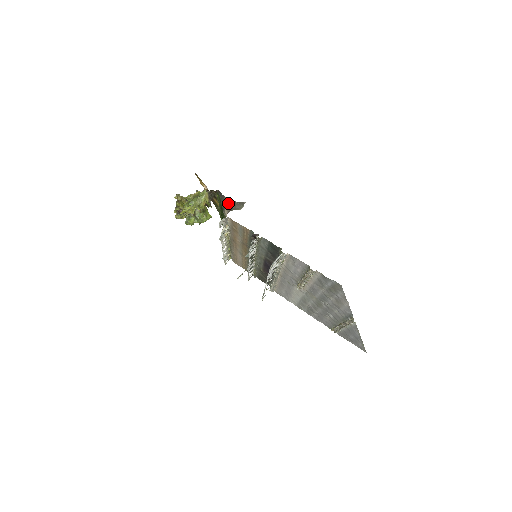
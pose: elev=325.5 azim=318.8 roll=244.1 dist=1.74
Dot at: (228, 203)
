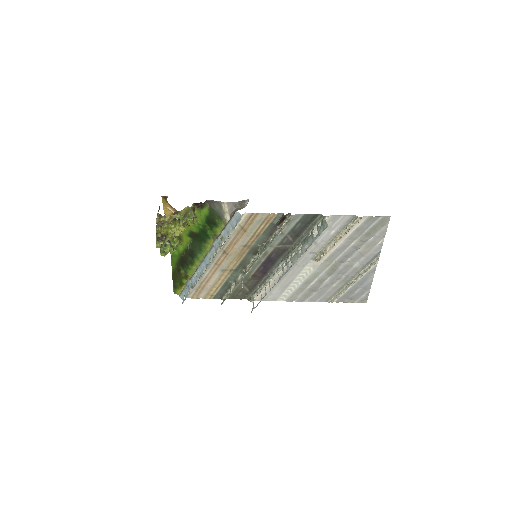
Dot at: (229, 206)
